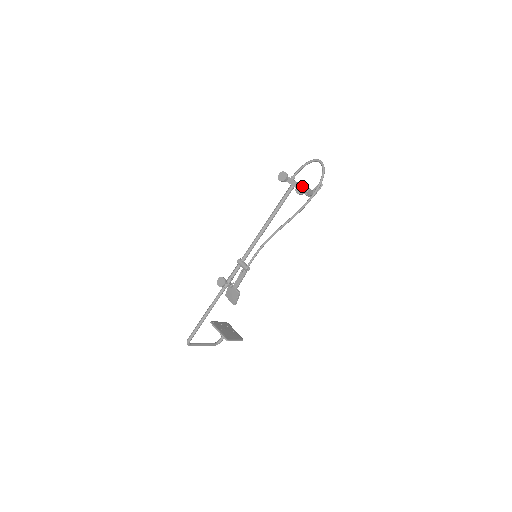
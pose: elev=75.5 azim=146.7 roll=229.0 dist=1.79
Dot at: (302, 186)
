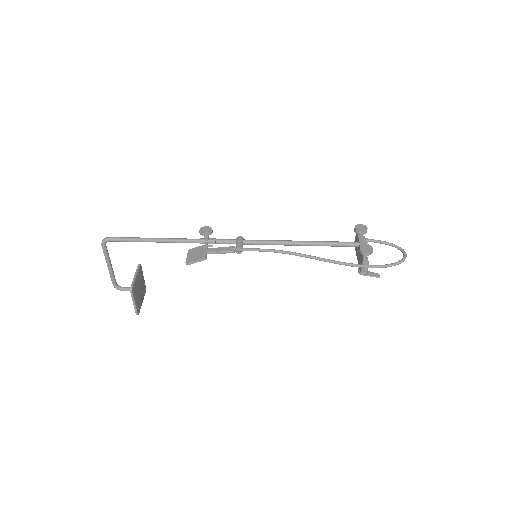
Dot at: (371, 248)
